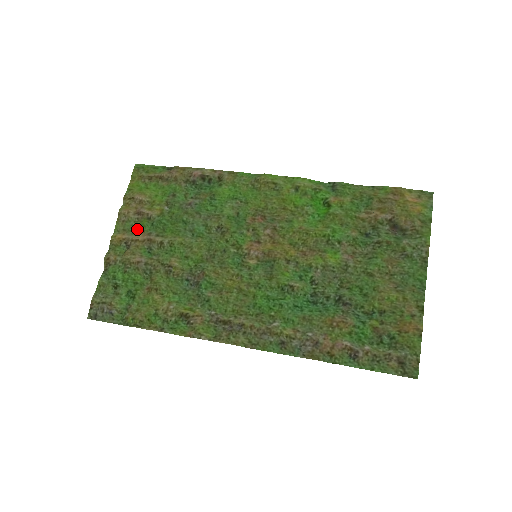
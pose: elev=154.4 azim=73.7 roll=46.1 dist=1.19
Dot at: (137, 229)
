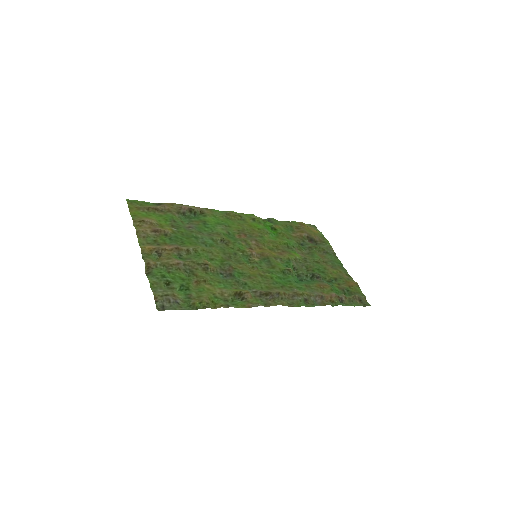
Dot at: (160, 242)
